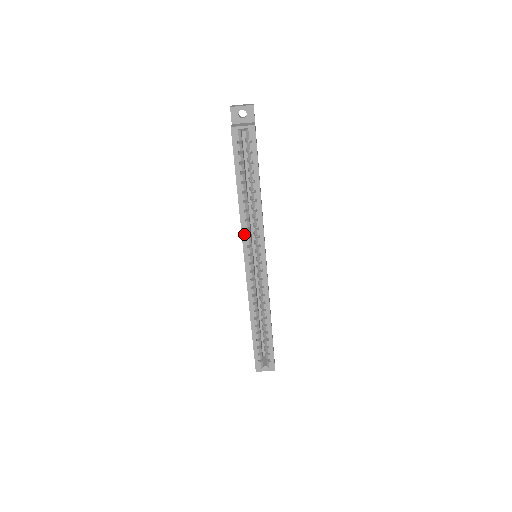
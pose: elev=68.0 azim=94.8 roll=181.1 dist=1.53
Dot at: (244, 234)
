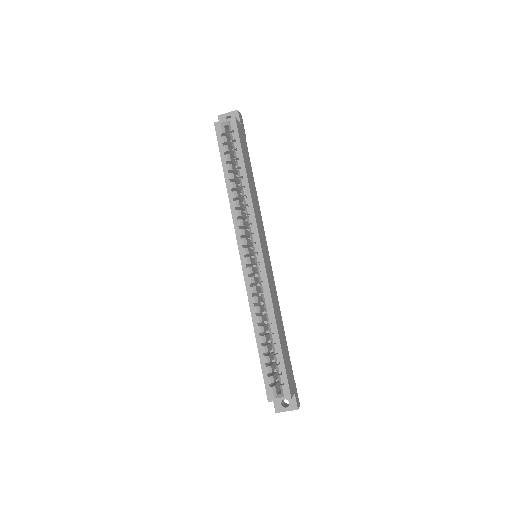
Dot at: (236, 224)
